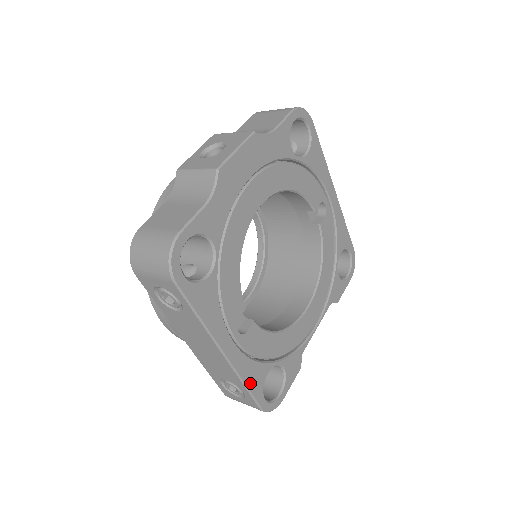
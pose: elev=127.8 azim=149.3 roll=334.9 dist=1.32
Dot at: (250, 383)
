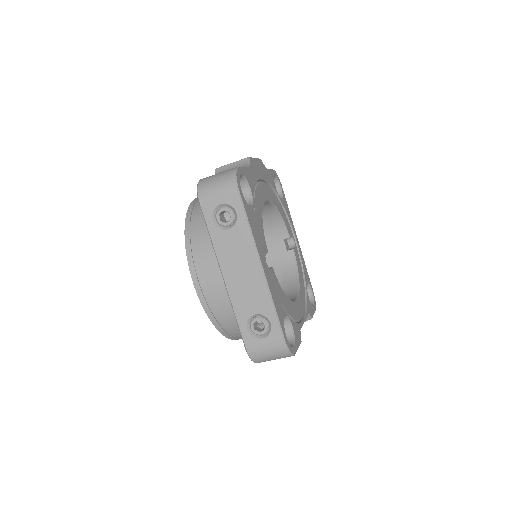
Dot at: (277, 309)
